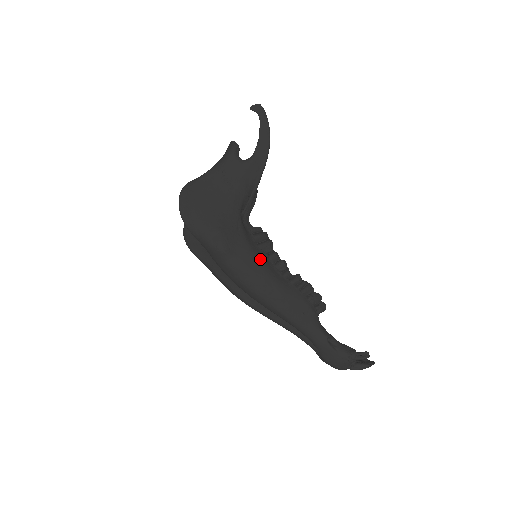
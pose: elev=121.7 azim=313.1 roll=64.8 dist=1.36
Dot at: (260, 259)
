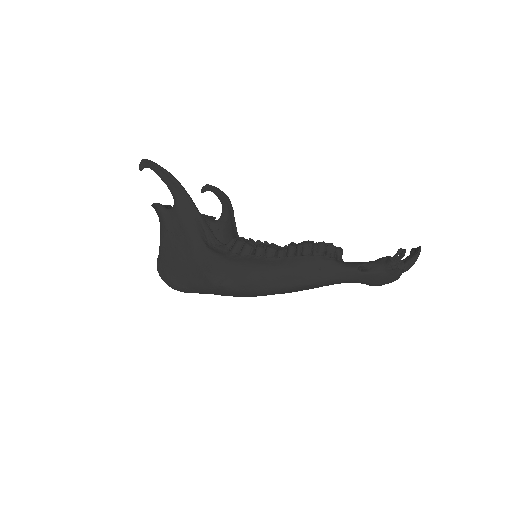
Dot at: (249, 264)
